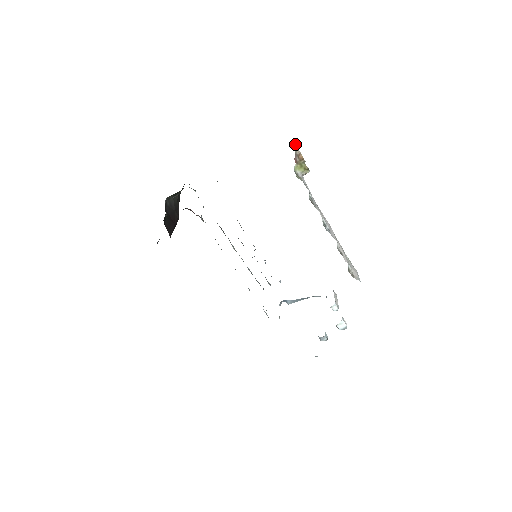
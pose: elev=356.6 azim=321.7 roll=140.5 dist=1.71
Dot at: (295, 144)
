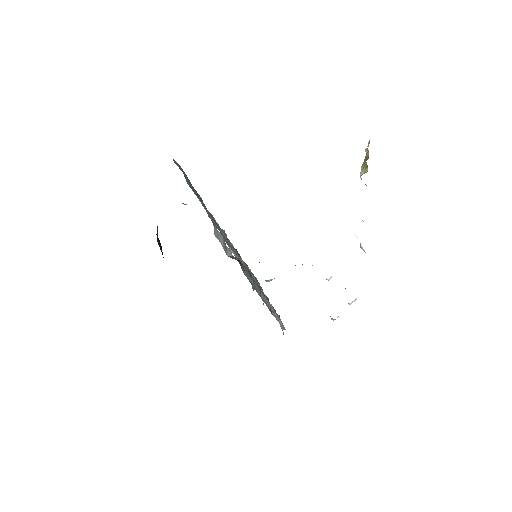
Dot at: (368, 143)
